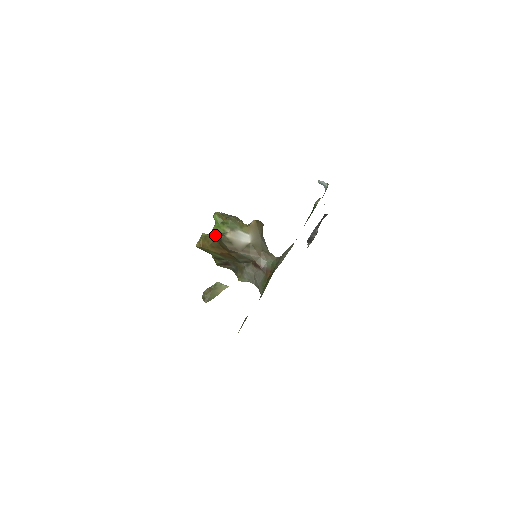
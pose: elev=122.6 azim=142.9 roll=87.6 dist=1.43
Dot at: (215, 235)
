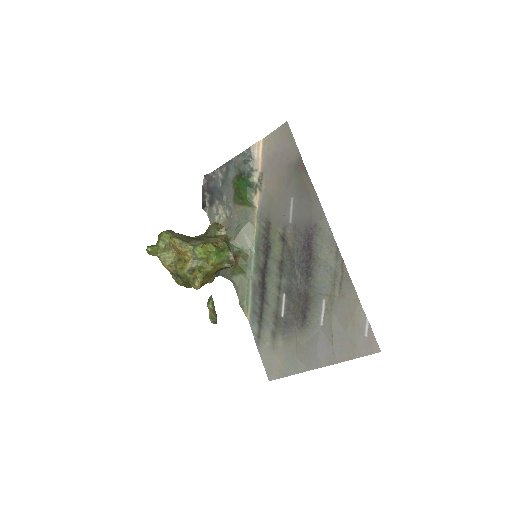
Dot at: (218, 266)
